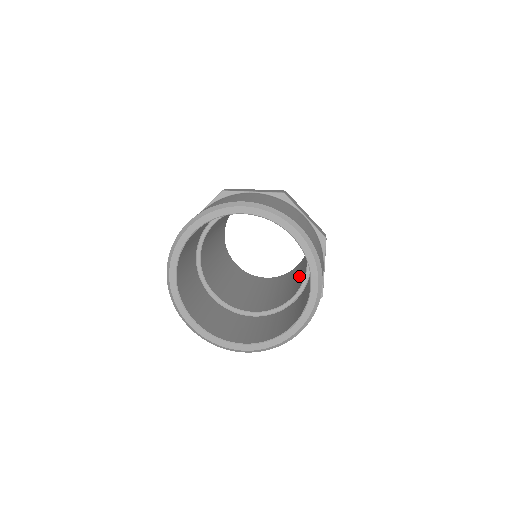
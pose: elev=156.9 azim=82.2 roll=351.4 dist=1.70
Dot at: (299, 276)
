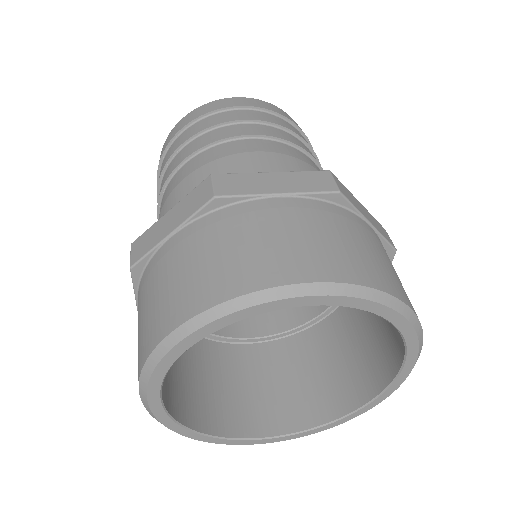
Dot at: occluded
